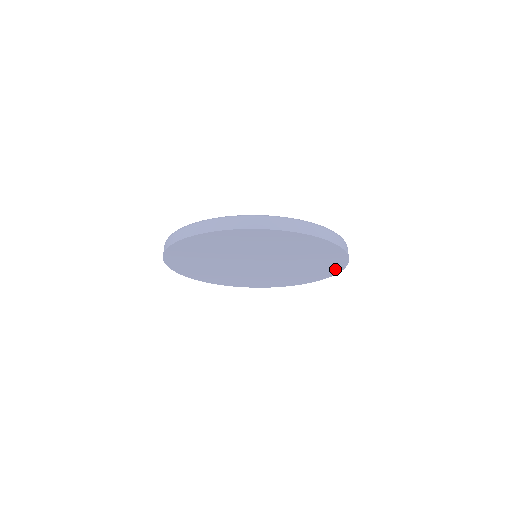
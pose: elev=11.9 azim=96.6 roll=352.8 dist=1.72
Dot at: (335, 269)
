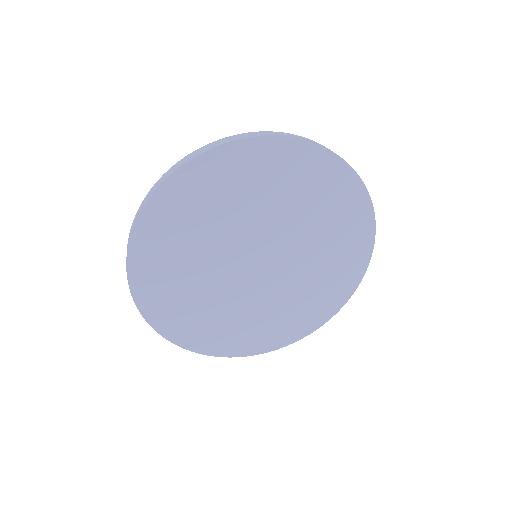
Dot at: (326, 313)
